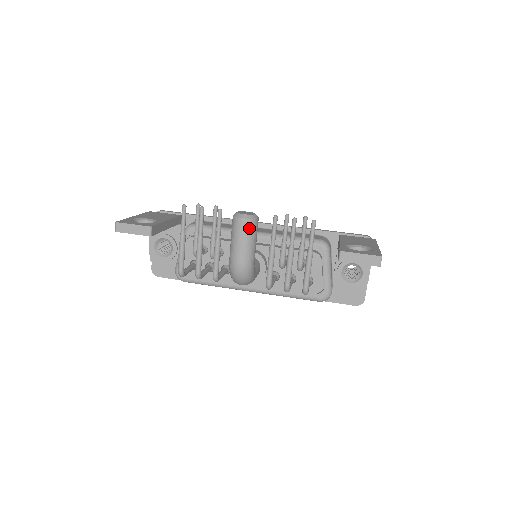
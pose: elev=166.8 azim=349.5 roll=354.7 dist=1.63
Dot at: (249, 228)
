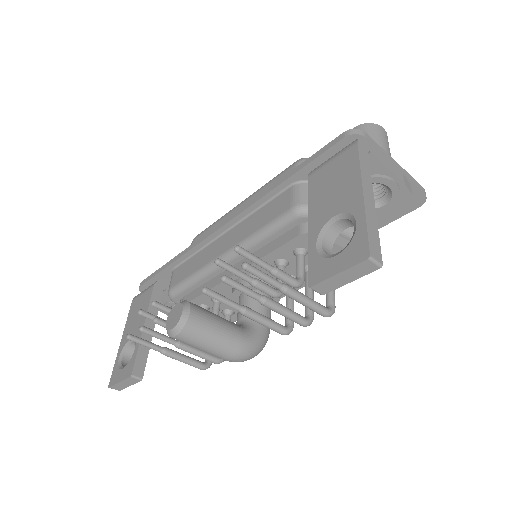
Dot at: (193, 336)
